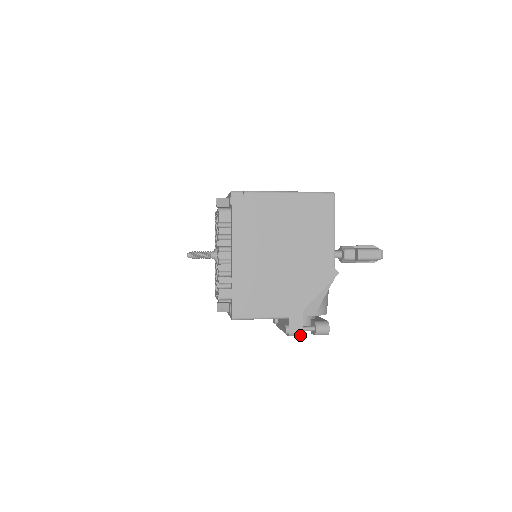
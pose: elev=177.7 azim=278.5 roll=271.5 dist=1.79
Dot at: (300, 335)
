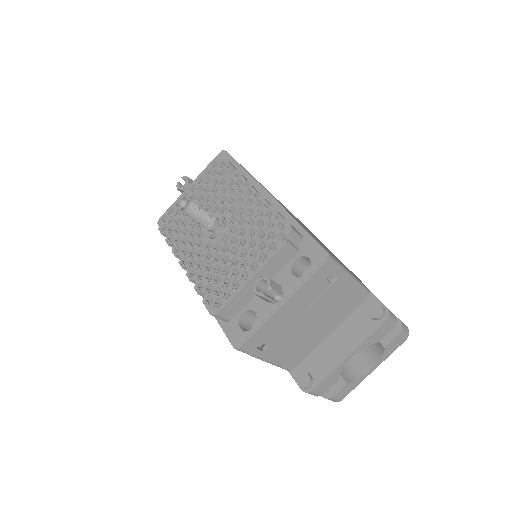
Dot at: (394, 321)
